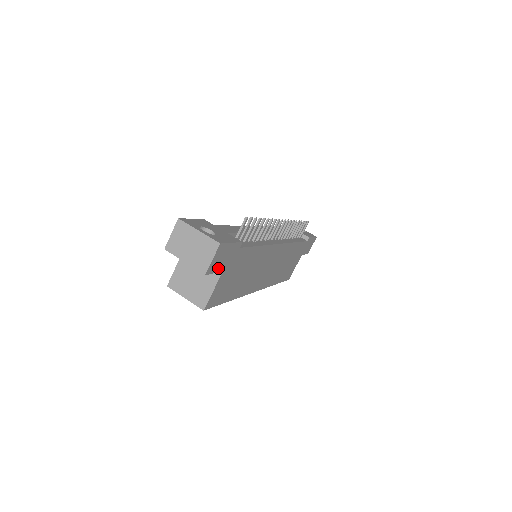
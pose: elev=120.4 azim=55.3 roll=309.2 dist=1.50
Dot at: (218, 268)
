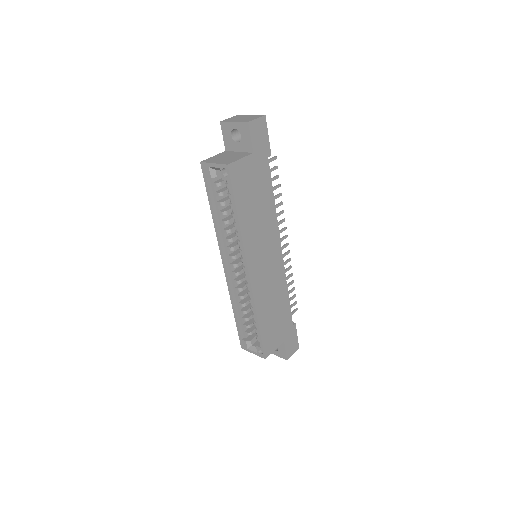
Dot at: (254, 140)
